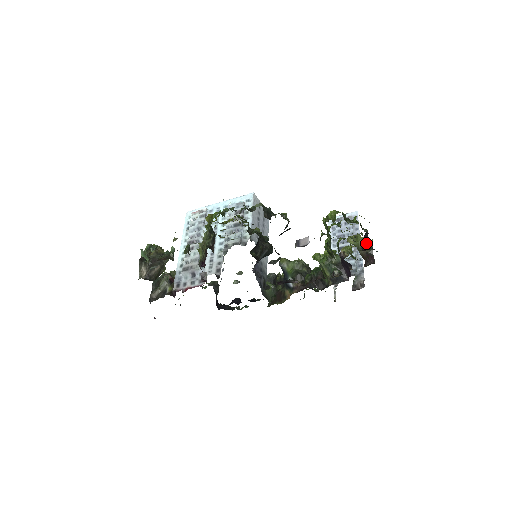
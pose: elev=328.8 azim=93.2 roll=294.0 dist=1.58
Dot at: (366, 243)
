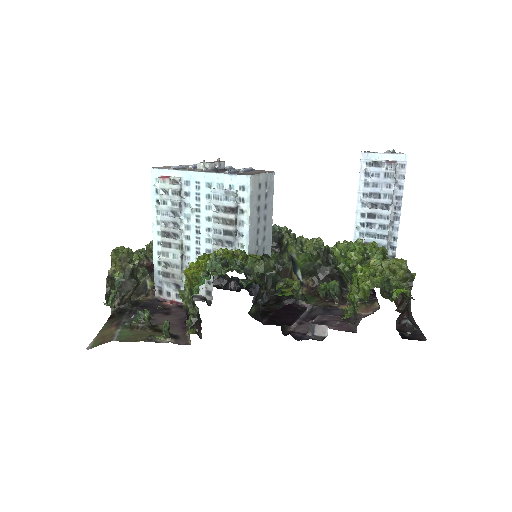
Dot at: (404, 311)
